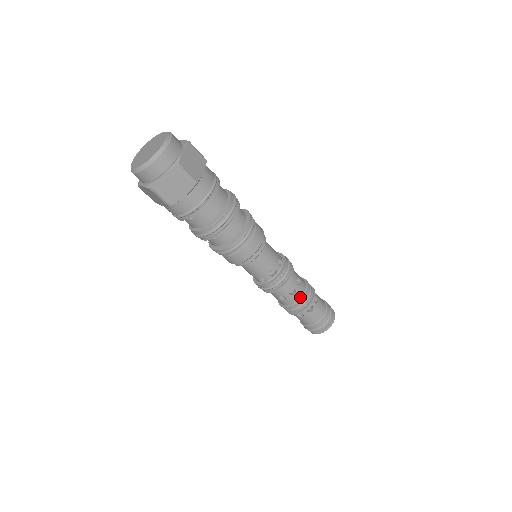
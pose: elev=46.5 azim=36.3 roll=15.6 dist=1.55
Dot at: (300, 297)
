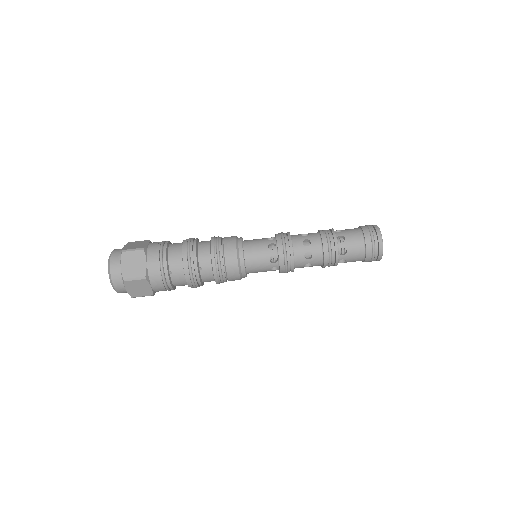
Dot at: (319, 240)
